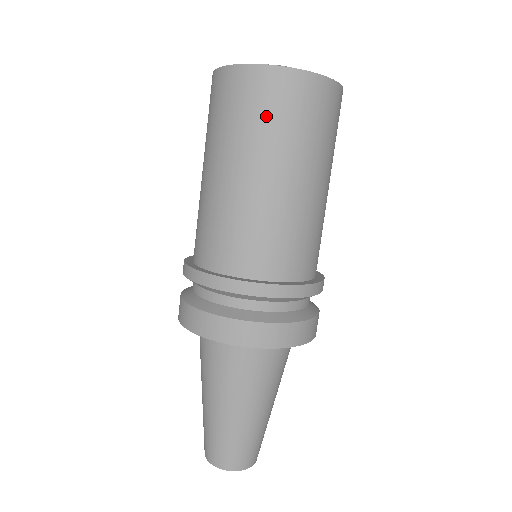
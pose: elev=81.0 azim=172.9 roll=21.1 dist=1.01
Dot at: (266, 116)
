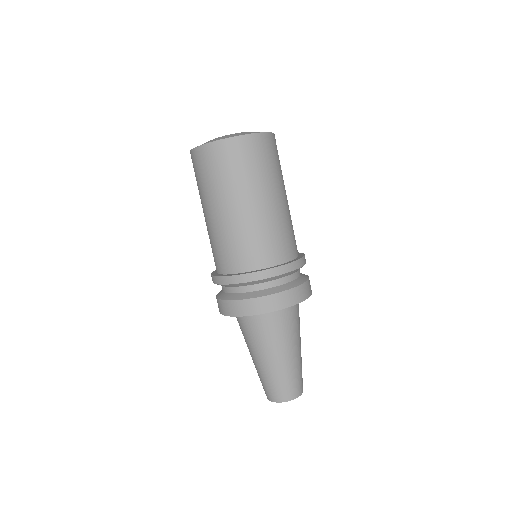
Dot at: (219, 172)
